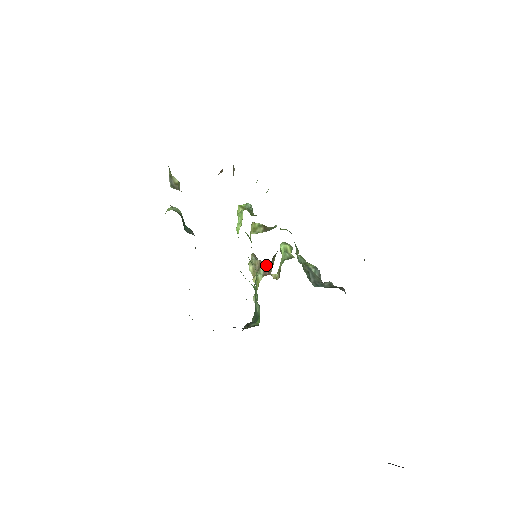
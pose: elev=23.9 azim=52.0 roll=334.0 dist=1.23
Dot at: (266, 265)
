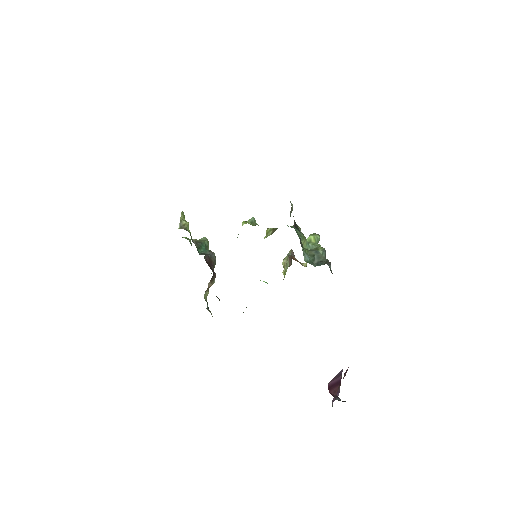
Dot at: (290, 258)
